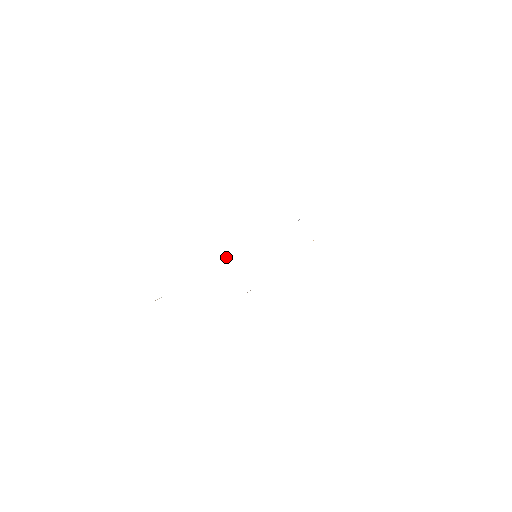
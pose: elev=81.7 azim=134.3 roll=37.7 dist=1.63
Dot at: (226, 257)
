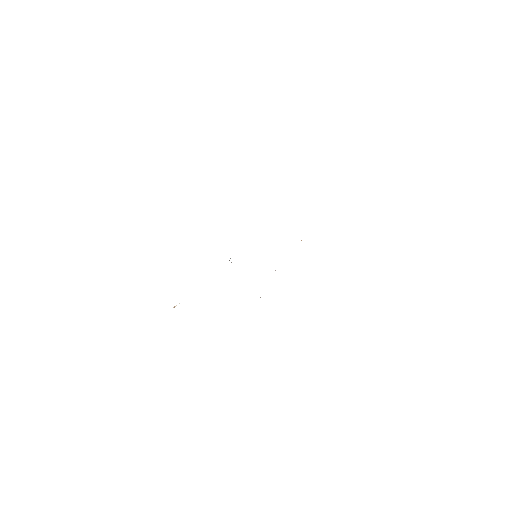
Dot at: occluded
